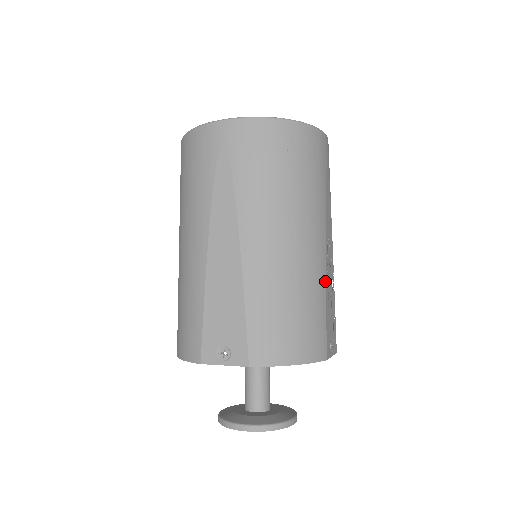
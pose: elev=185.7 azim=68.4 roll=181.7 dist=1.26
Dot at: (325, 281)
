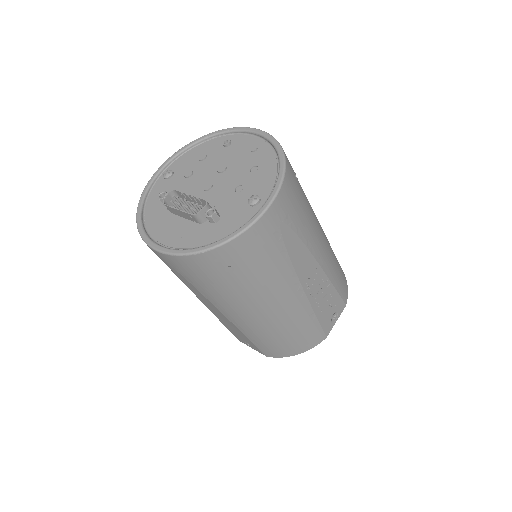
Dot at: (310, 306)
